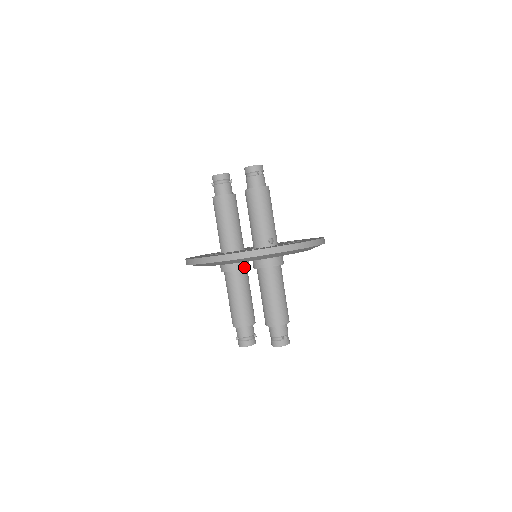
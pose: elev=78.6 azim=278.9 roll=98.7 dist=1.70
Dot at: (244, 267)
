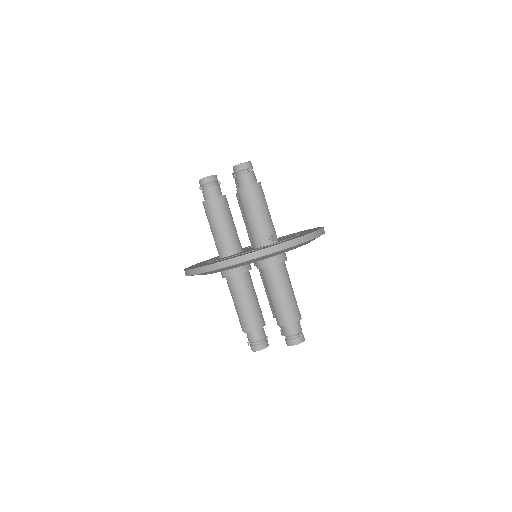
Dot at: (246, 269)
